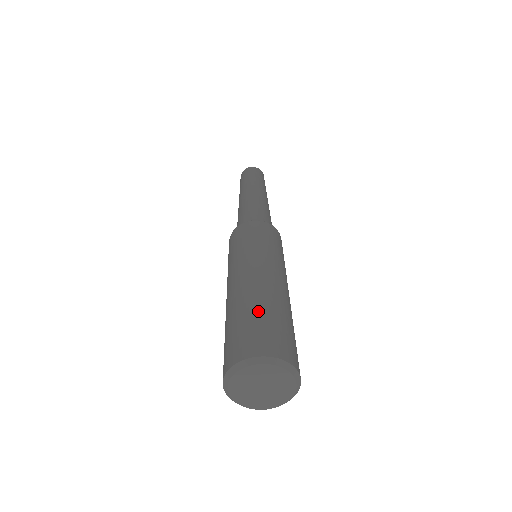
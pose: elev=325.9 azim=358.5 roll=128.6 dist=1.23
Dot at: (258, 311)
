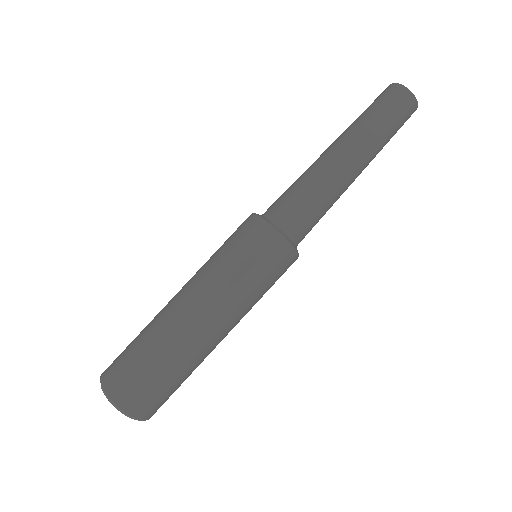
Dot at: (177, 377)
